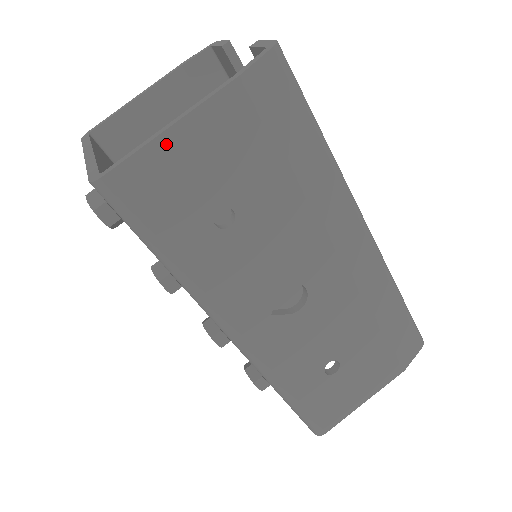
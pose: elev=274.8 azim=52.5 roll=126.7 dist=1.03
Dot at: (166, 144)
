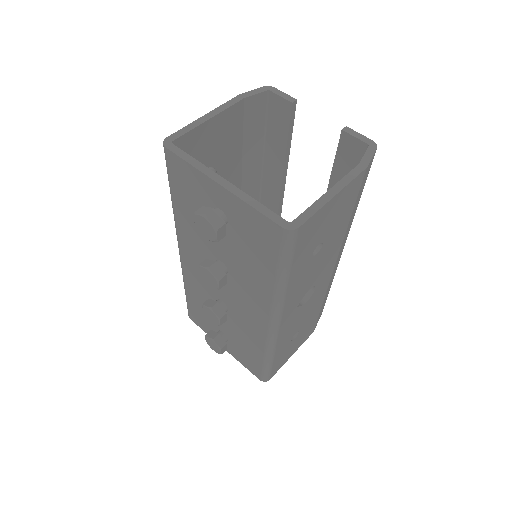
Dot at: (327, 206)
